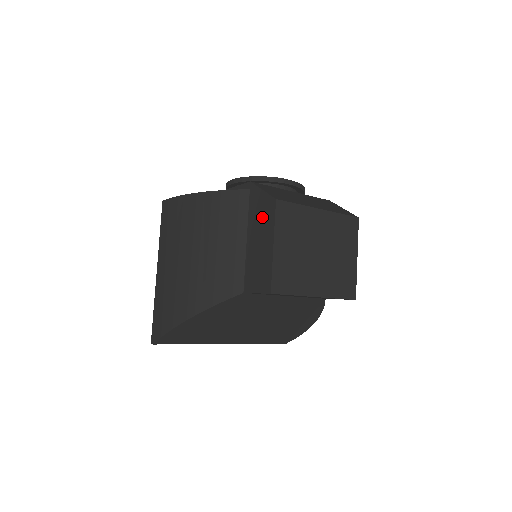
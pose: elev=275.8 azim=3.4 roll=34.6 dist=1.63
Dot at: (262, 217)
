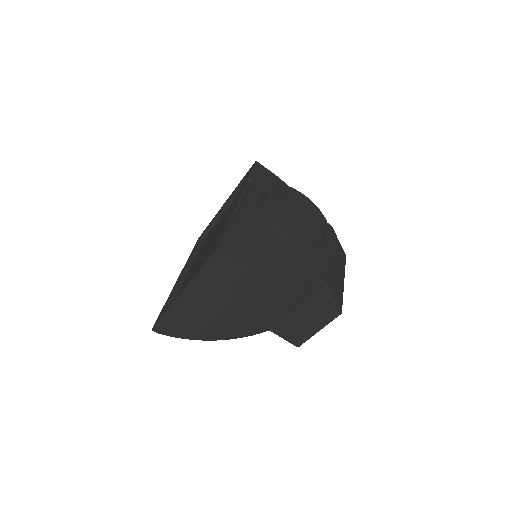
Dot at: (320, 311)
